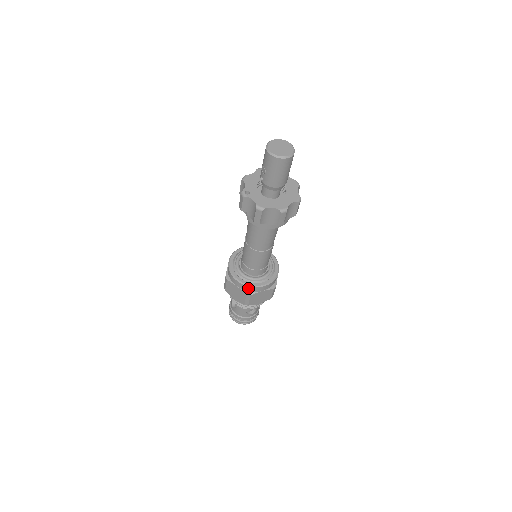
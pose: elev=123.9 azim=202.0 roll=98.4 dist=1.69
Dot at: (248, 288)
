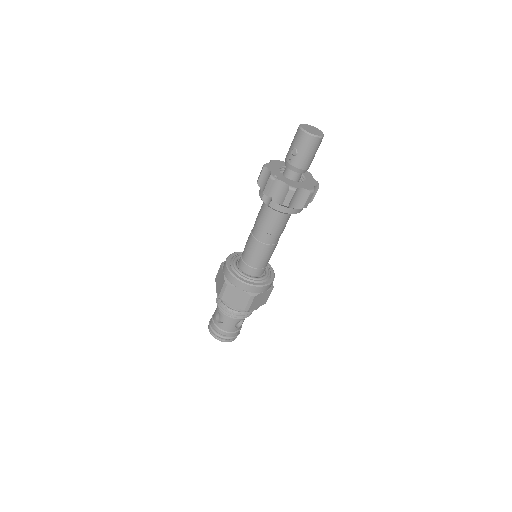
Dot at: (253, 289)
